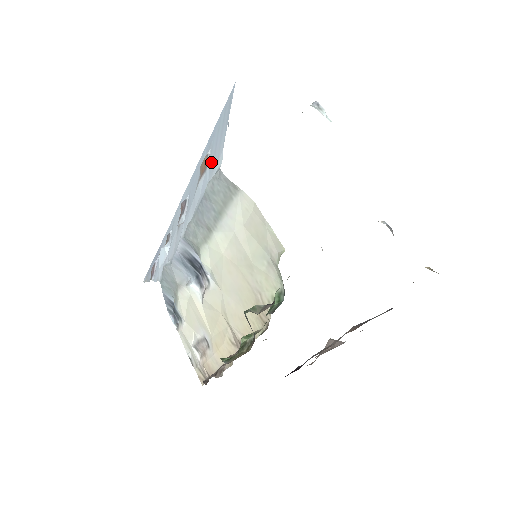
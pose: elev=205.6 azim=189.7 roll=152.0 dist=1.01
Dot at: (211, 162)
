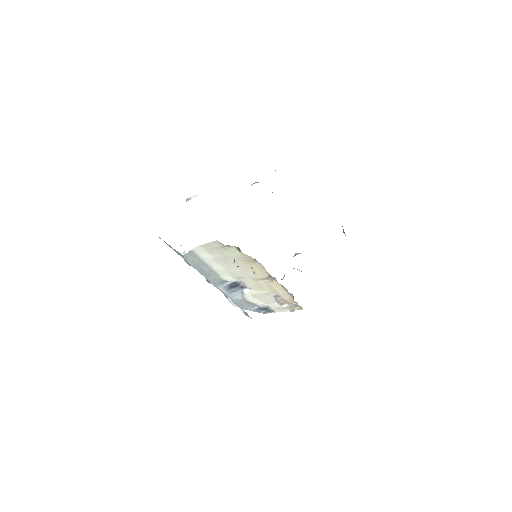
Dot at: (185, 259)
